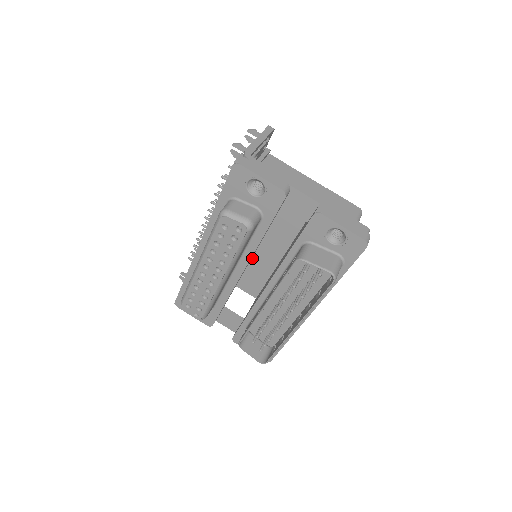
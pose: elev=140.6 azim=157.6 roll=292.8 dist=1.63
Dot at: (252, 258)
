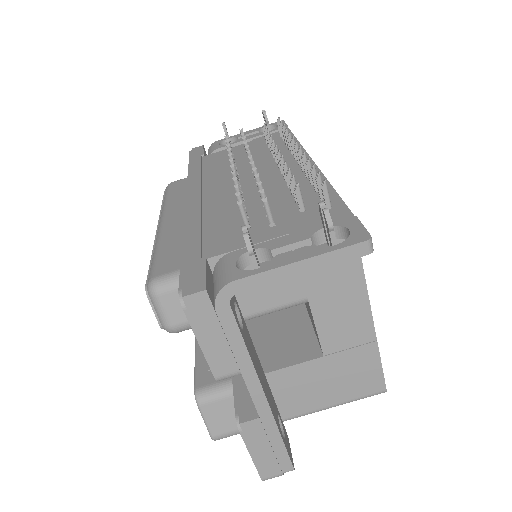
Dot at: occluded
